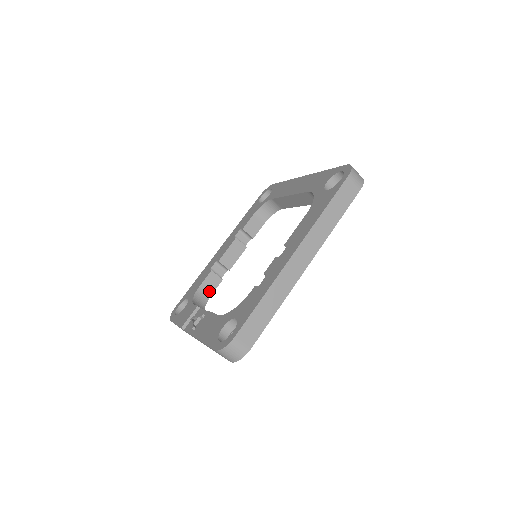
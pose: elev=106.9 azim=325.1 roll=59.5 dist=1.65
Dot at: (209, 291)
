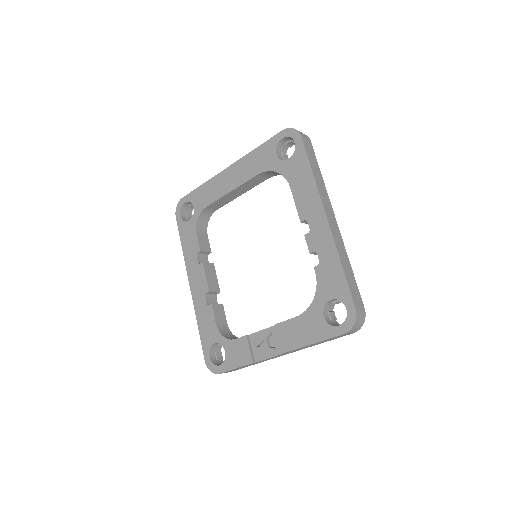
Dot at: (223, 322)
